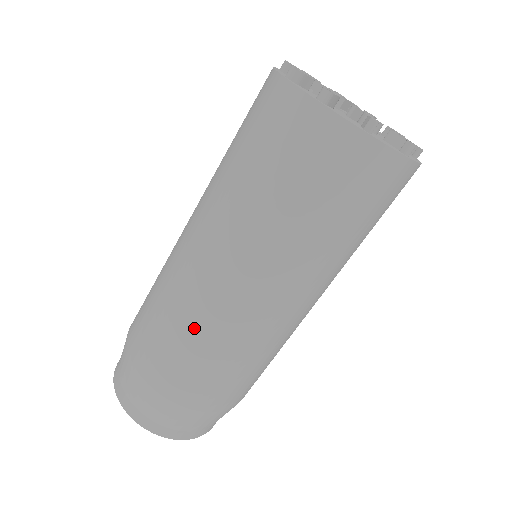
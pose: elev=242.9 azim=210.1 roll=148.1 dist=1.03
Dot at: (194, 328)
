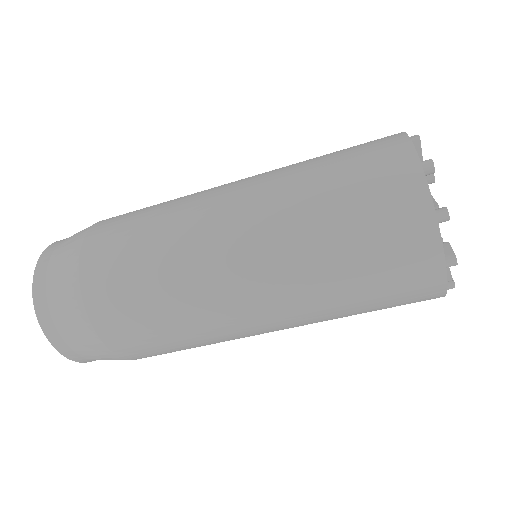
Dot at: (195, 335)
